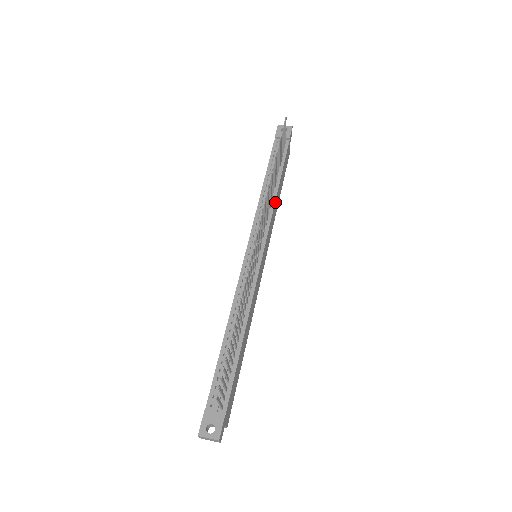
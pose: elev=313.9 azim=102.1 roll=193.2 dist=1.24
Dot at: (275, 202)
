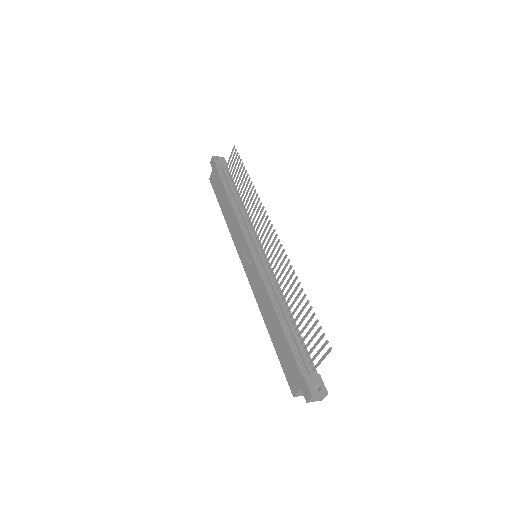
Dot at: (246, 214)
